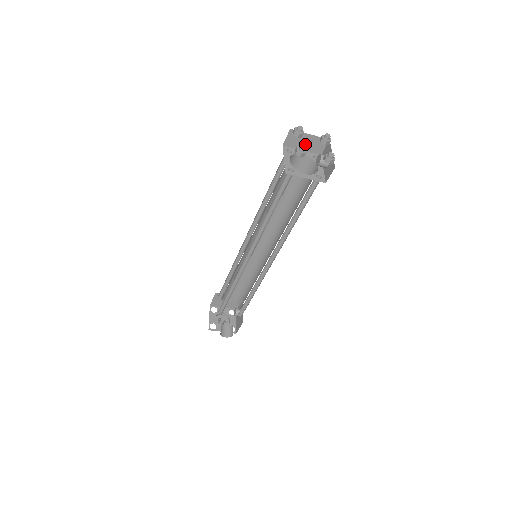
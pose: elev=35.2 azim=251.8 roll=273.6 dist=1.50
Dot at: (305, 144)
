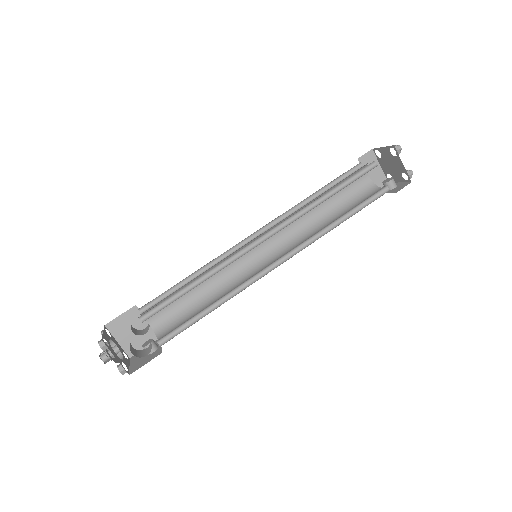
Dot at: (371, 172)
